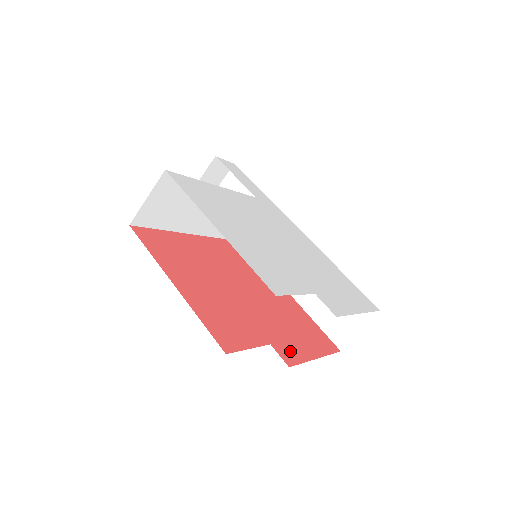
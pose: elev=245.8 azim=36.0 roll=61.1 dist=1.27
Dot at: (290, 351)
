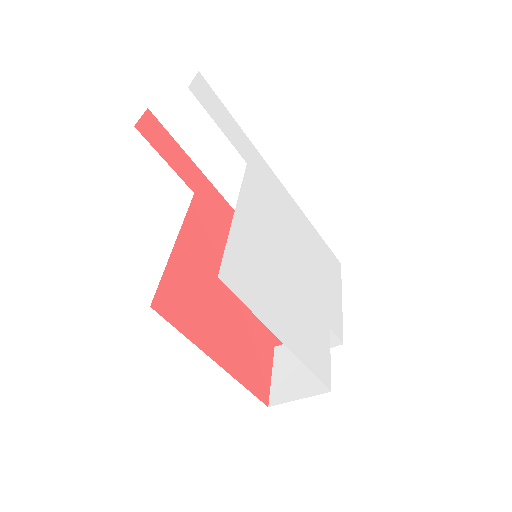
Dot at: occluded
